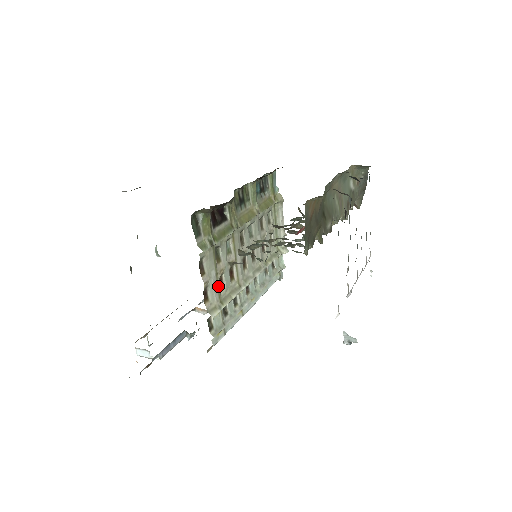
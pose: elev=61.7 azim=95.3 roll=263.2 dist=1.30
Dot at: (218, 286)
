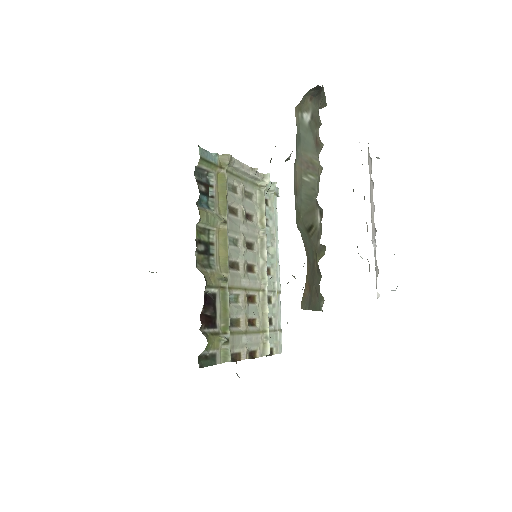
Dot at: (253, 332)
